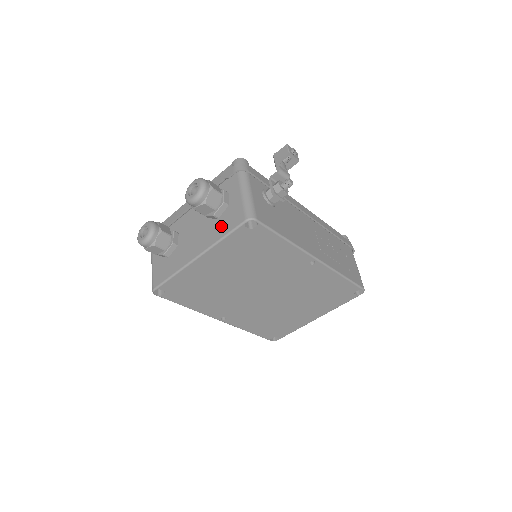
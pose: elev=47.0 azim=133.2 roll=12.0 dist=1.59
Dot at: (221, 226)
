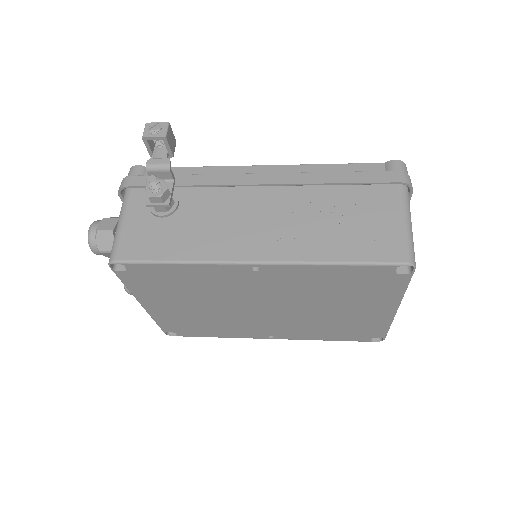
Dot at: occluded
